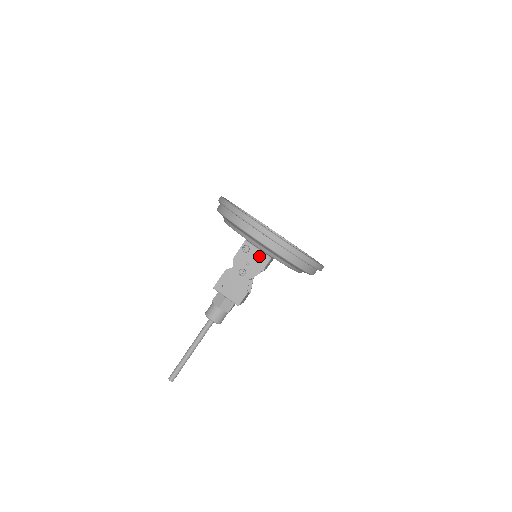
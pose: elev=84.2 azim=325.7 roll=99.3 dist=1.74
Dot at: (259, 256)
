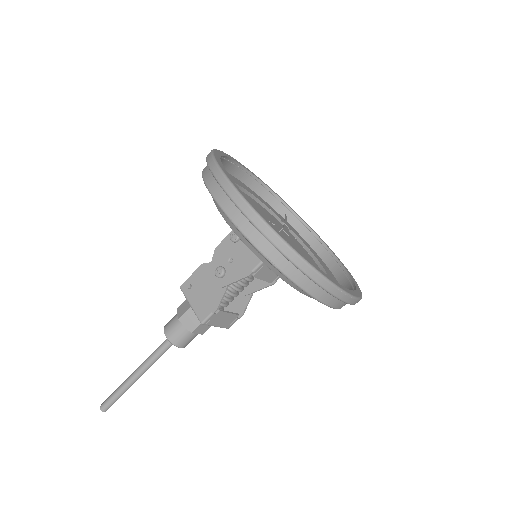
Dot at: (250, 251)
